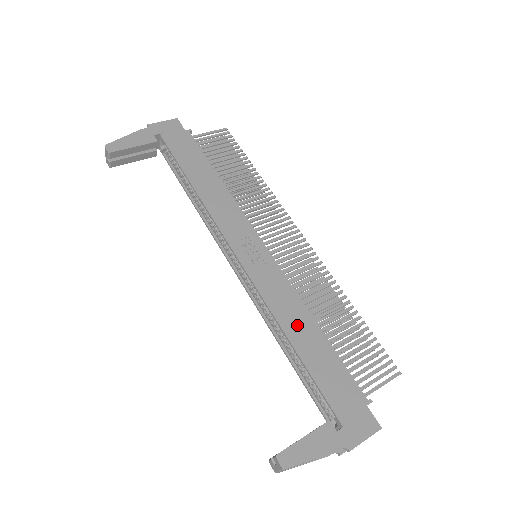
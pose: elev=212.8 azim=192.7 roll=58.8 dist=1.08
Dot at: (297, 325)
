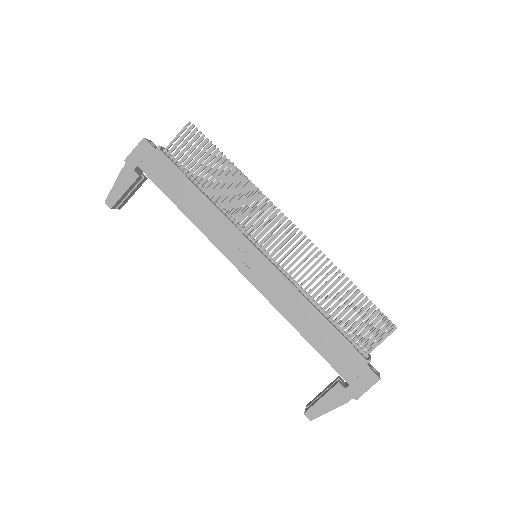
Dot at: (300, 315)
